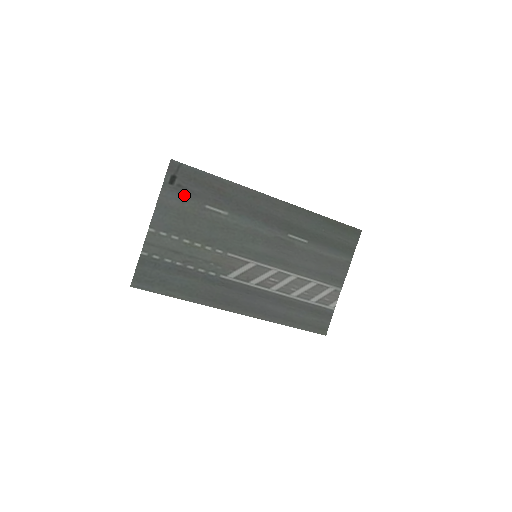
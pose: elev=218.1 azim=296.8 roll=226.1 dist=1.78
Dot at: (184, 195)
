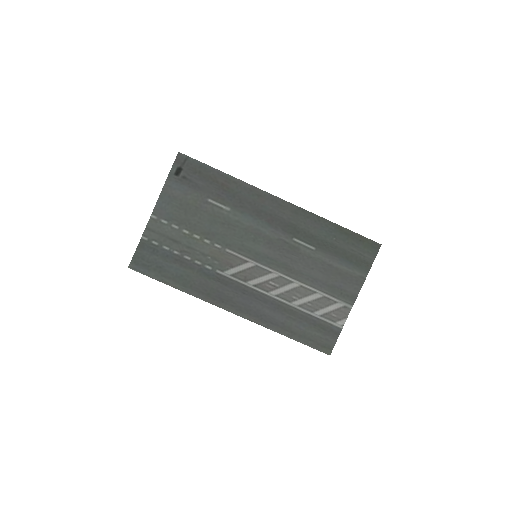
Dot at: (188, 187)
